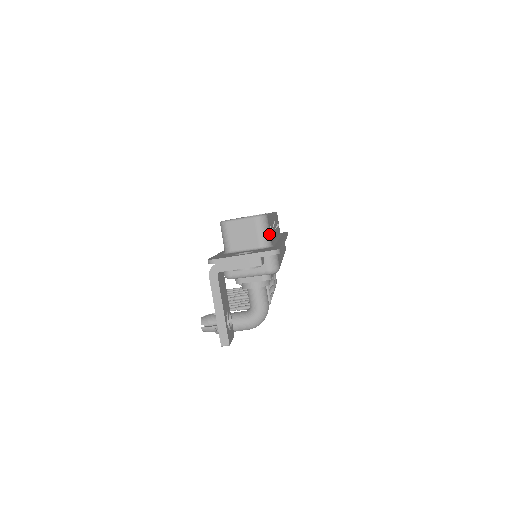
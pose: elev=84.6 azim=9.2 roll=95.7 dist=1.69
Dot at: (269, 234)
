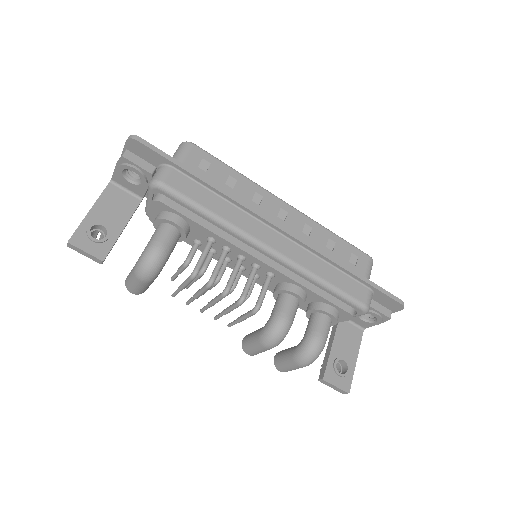
Dot at: (182, 157)
